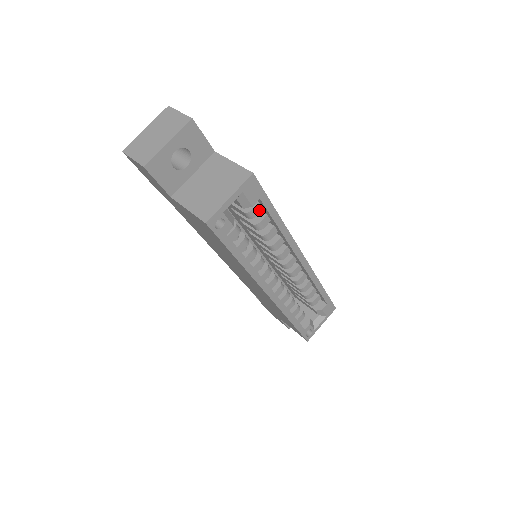
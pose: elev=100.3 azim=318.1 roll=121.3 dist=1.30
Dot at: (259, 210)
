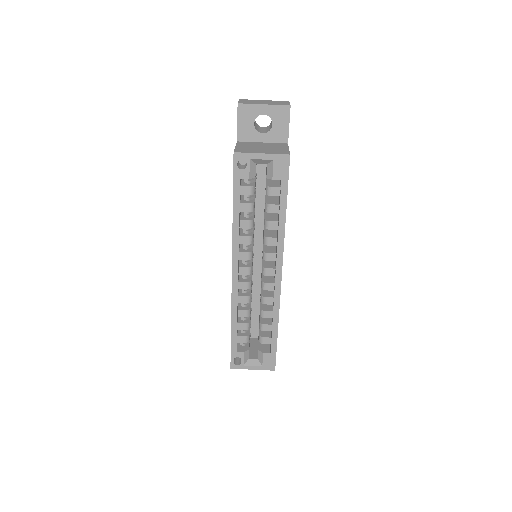
Dot at: (277, 194)
